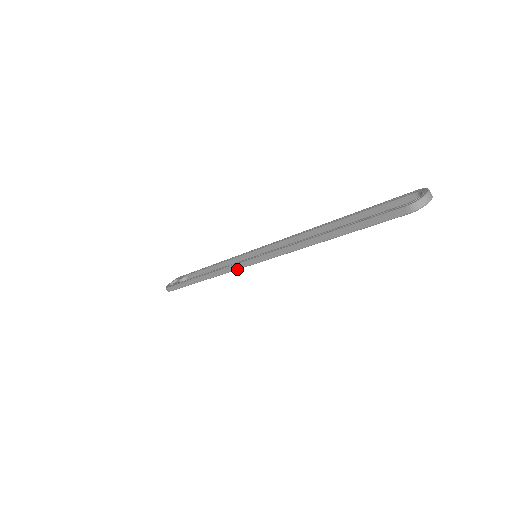
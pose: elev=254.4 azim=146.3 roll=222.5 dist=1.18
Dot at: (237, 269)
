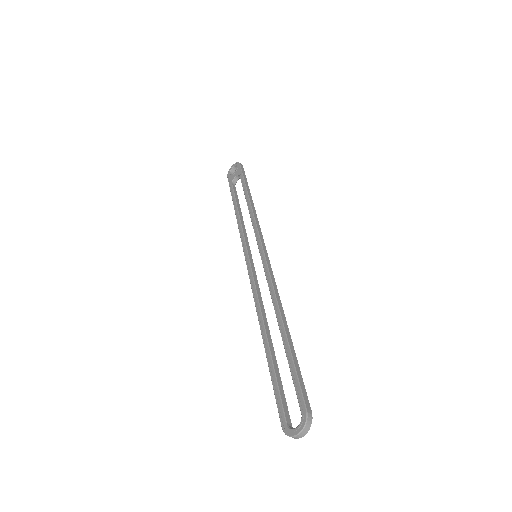
Dot at: occluded
